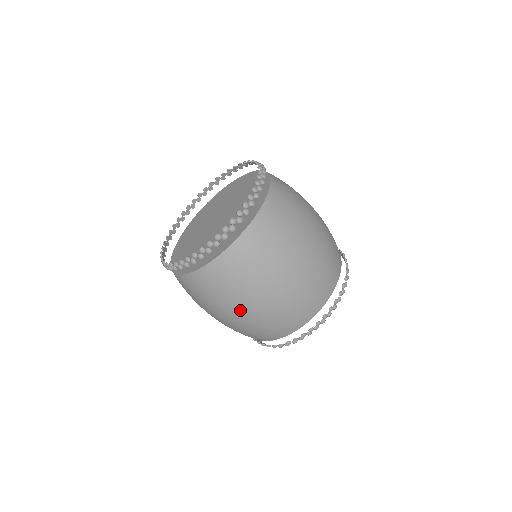
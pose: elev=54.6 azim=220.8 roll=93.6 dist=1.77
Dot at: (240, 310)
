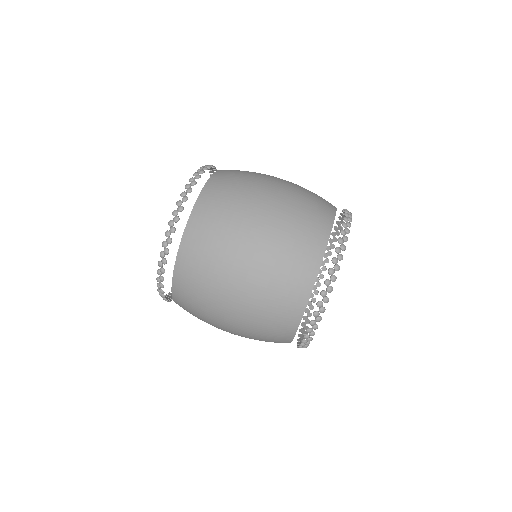
Dot at: (227, 310)
